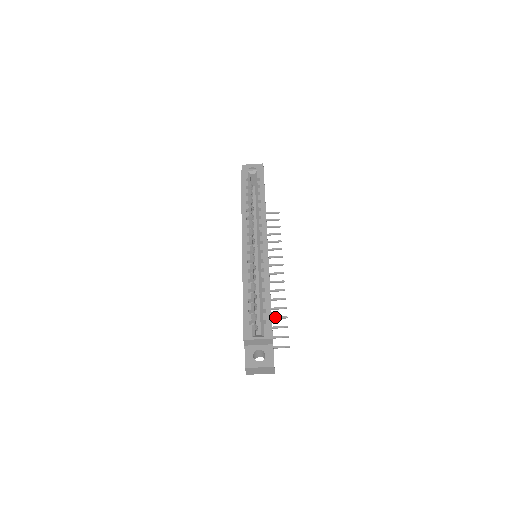
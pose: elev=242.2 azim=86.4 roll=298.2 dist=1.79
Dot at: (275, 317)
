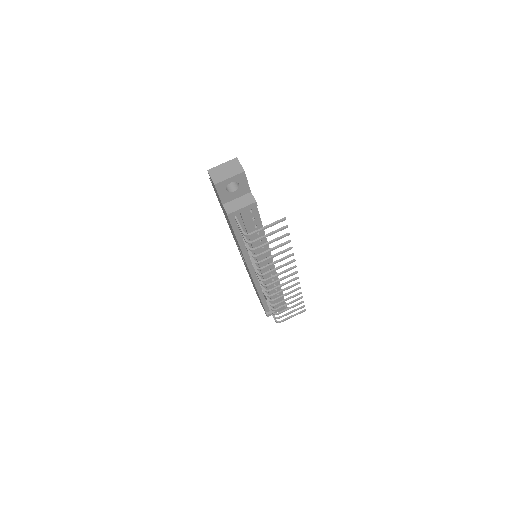
Dot at: (277, 246)
